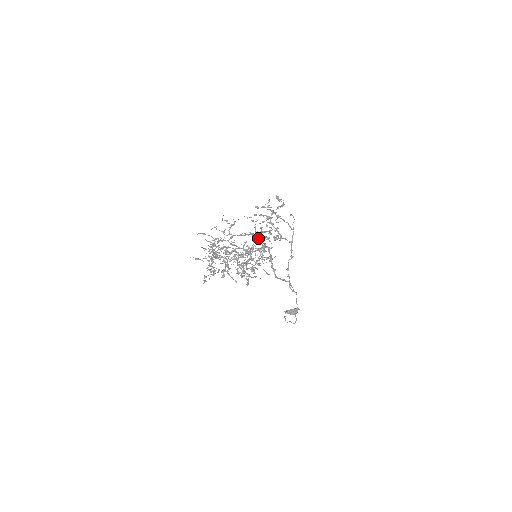
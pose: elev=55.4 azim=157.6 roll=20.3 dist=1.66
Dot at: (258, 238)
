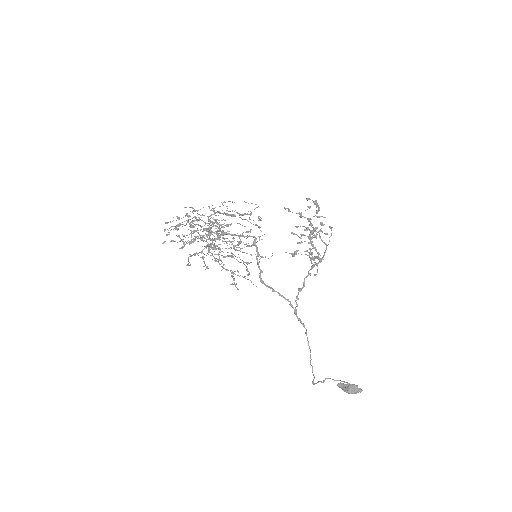
Dot at: occluded
